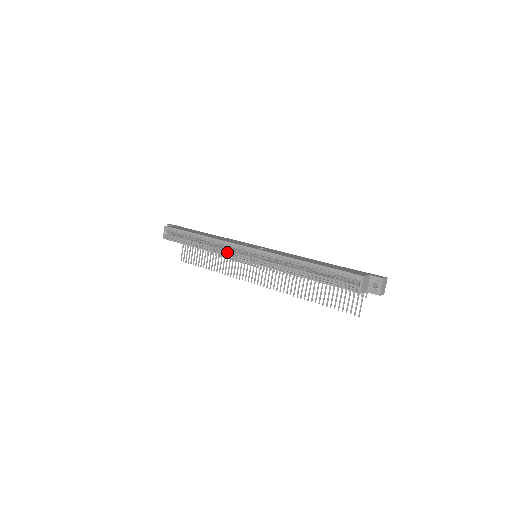
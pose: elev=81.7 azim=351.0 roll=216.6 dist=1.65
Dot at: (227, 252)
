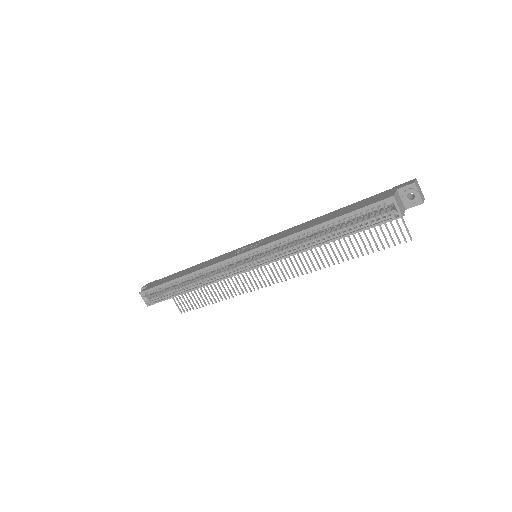
Dot at: (224, 274)
